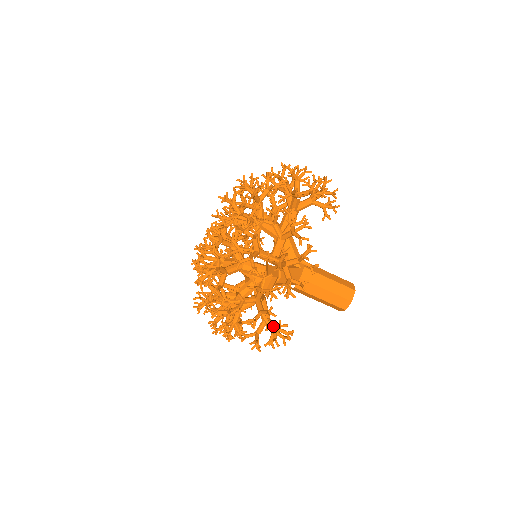
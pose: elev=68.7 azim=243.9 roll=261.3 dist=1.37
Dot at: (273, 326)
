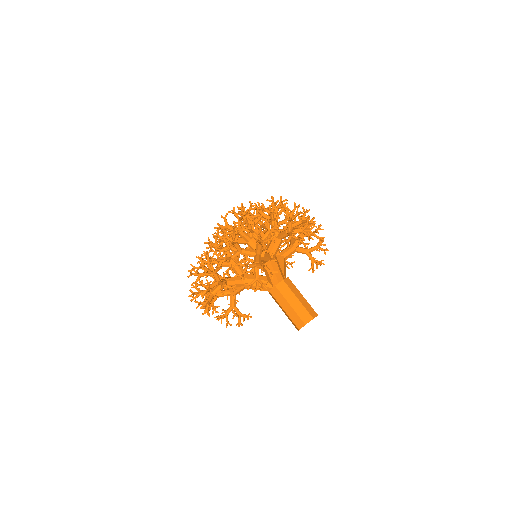
Dot at: occluded
